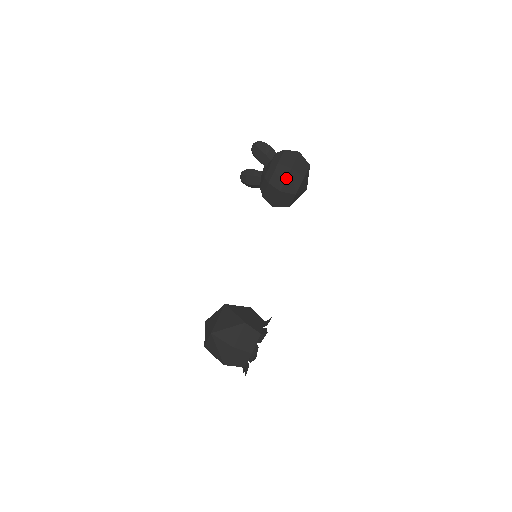
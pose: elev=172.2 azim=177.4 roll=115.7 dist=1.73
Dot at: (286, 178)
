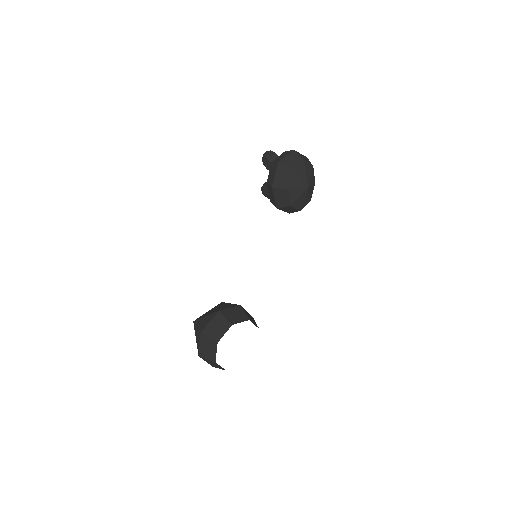
Dot at: (275, 173)
